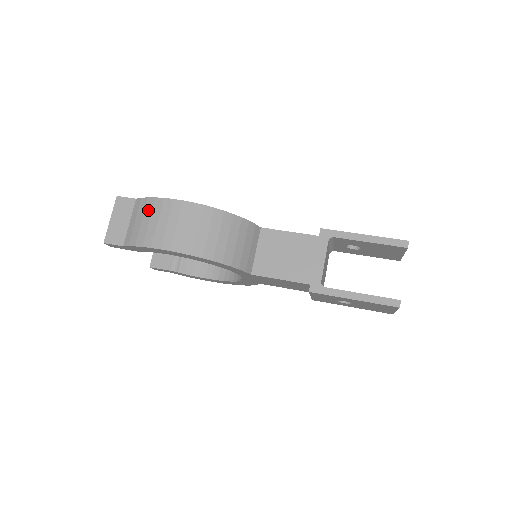
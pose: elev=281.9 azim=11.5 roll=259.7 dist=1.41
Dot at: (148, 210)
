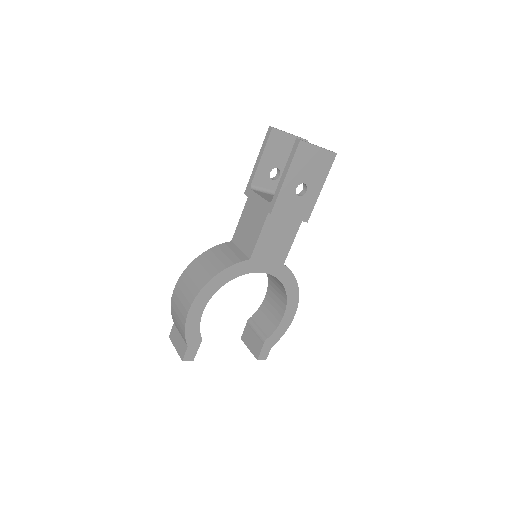
Dot at: (174, 314)
